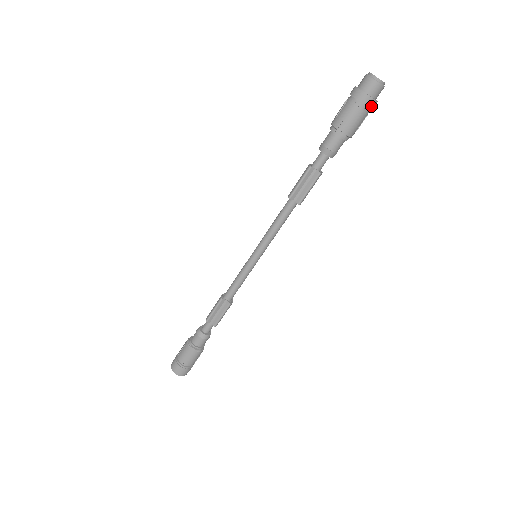
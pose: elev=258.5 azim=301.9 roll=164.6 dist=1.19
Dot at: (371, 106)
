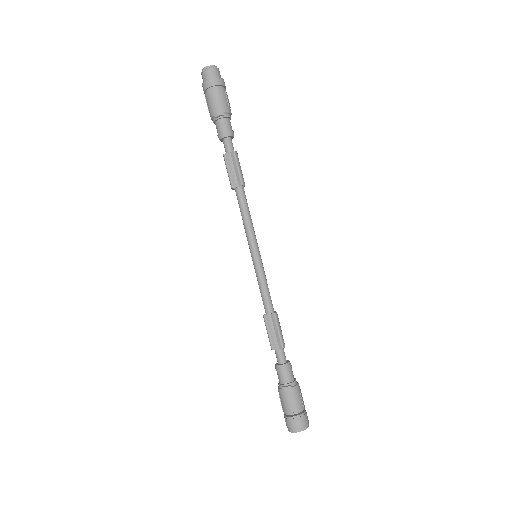
Dot at: (220, 83)
